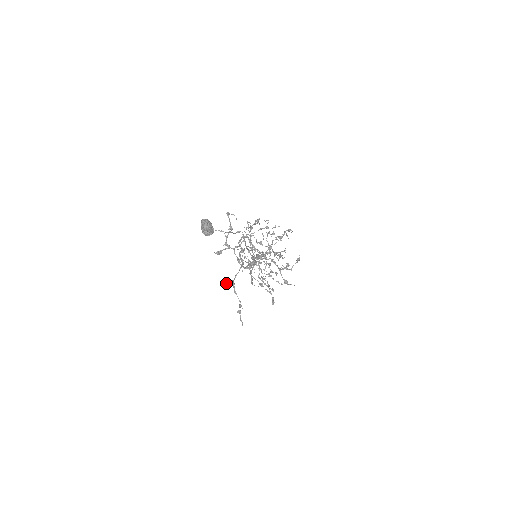
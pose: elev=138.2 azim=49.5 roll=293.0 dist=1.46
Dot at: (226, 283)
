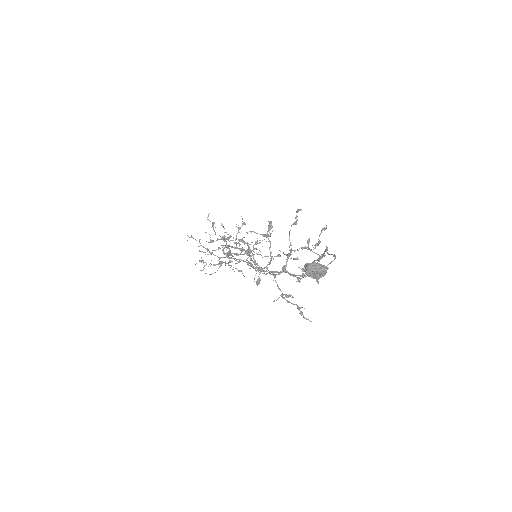
Dot at: (273, 301)
